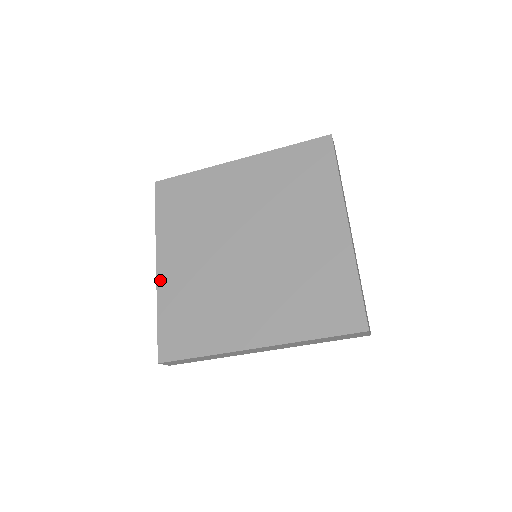
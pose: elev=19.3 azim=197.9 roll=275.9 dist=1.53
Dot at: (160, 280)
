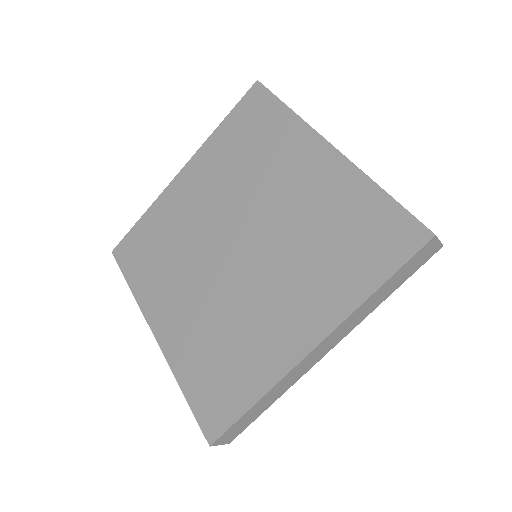
Dot at: (170, 188)
